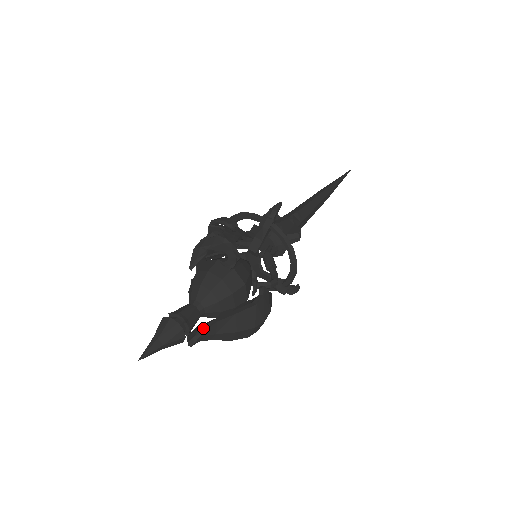
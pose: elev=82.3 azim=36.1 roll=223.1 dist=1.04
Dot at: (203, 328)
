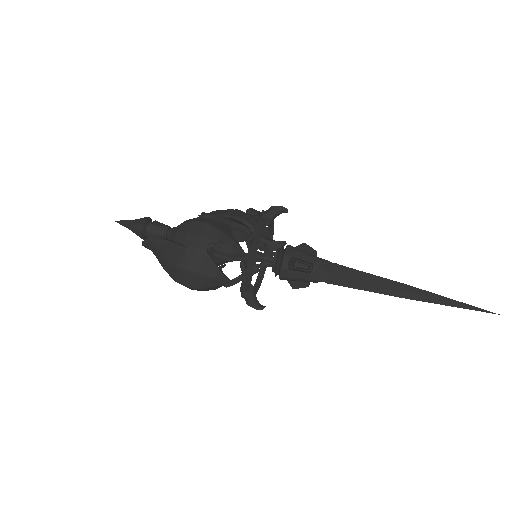
Dot at: occluded
